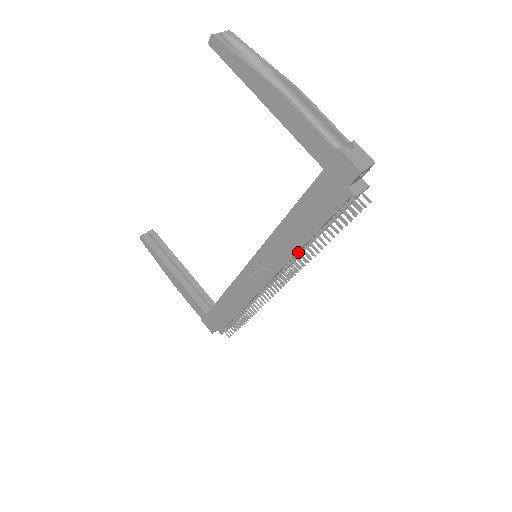
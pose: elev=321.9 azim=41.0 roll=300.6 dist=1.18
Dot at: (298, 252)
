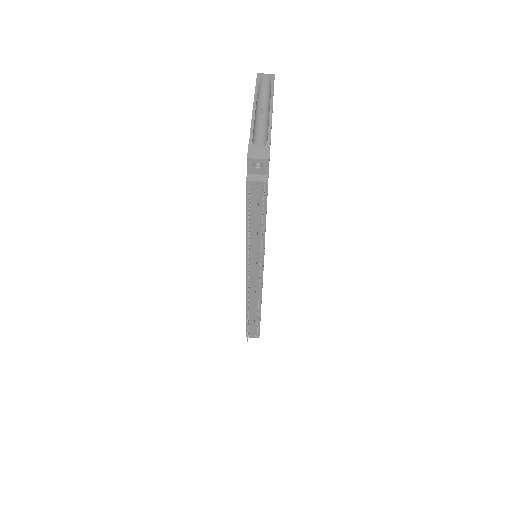
Dot at: (249, 243)
